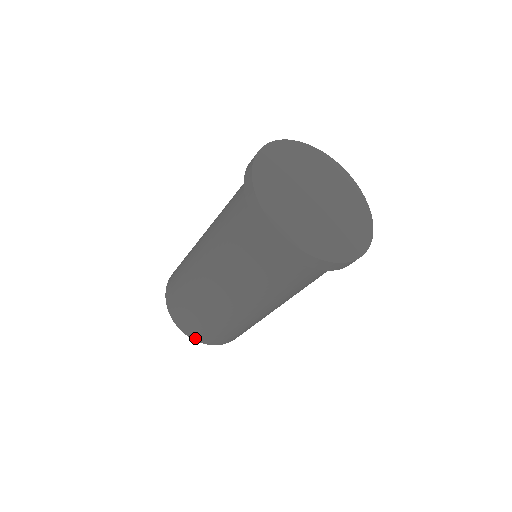
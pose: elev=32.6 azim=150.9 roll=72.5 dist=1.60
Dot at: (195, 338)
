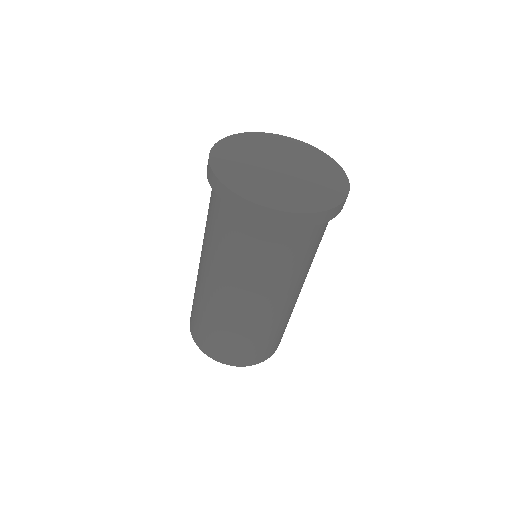
Dot at: (196, 341)
